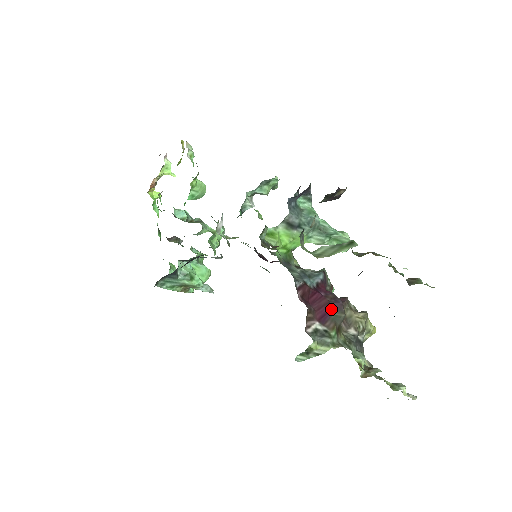
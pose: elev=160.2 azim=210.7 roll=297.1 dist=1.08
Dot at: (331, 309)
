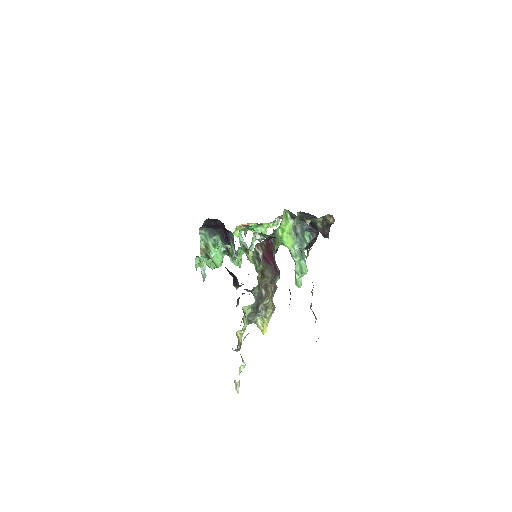
Dot at: (271, 264)
